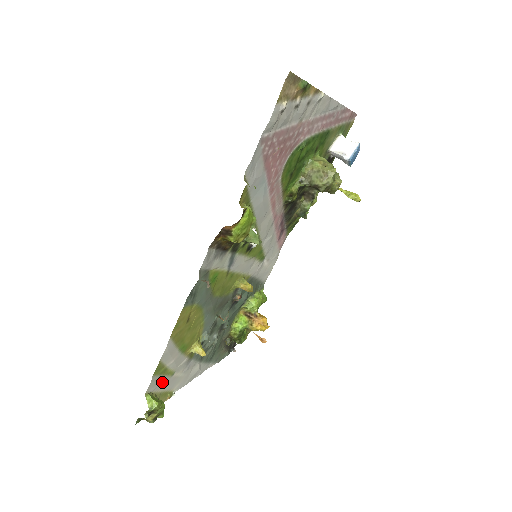
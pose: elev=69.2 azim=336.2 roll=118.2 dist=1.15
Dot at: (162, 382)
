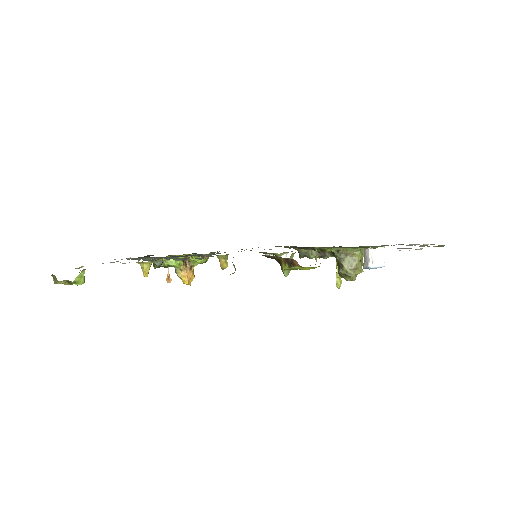
Dot at: occluded
